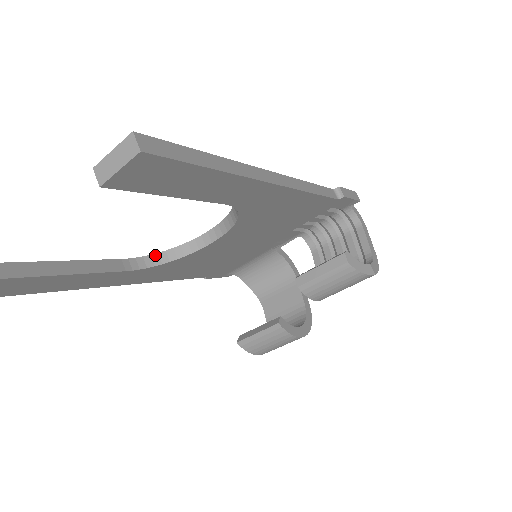
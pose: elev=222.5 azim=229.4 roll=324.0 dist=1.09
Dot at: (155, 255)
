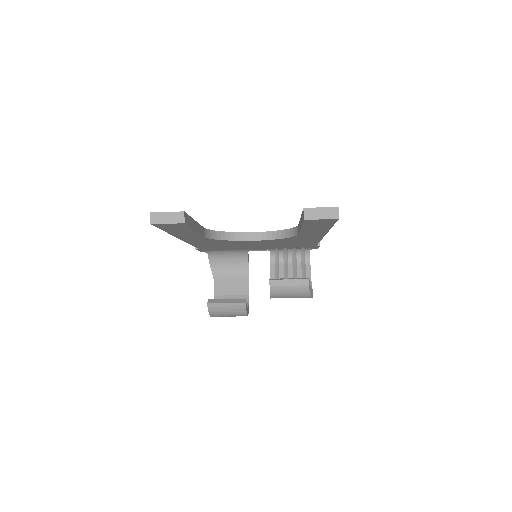
Dot at: (215, 231)
